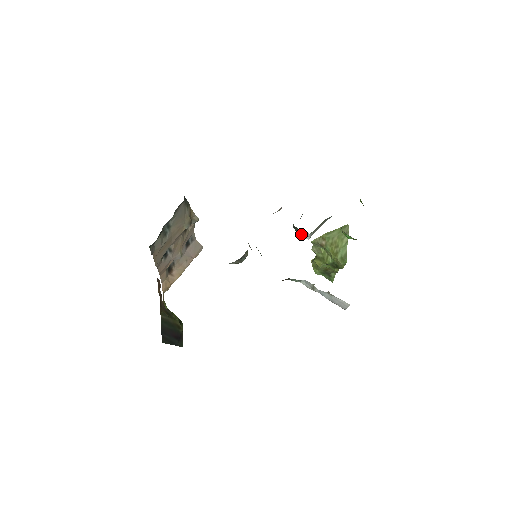
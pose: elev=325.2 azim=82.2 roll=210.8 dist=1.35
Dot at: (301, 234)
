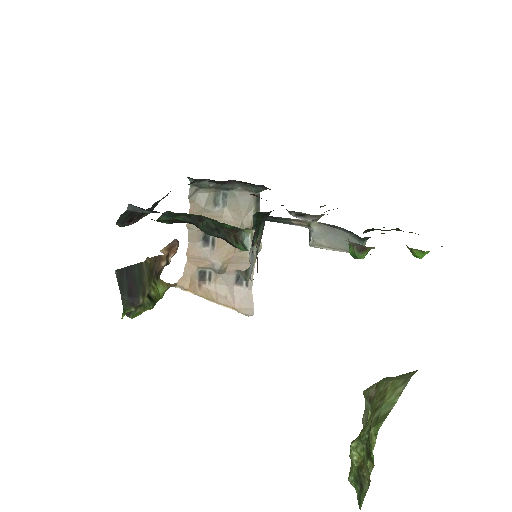
Dot at: occluded
